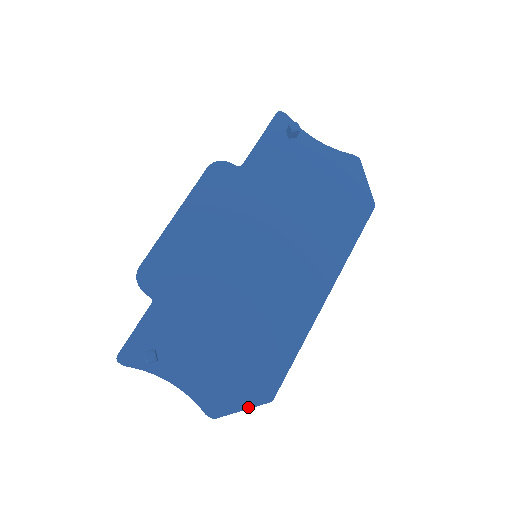
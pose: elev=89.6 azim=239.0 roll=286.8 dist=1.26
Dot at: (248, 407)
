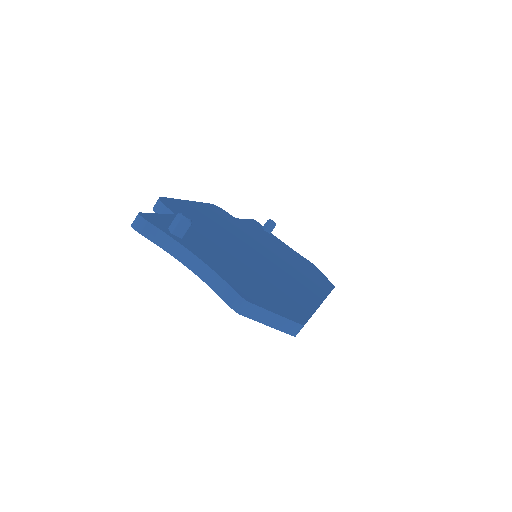
Dot at: (281, 315)
